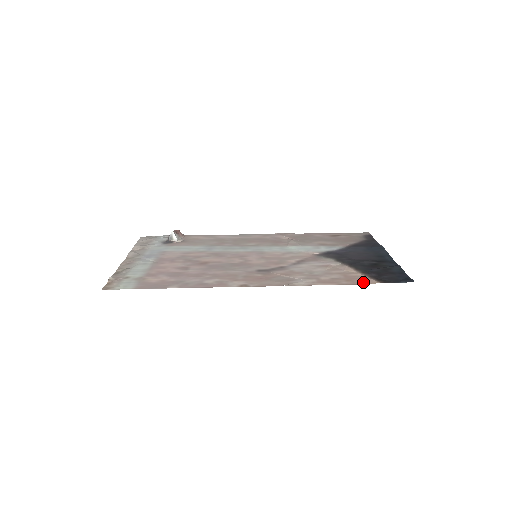
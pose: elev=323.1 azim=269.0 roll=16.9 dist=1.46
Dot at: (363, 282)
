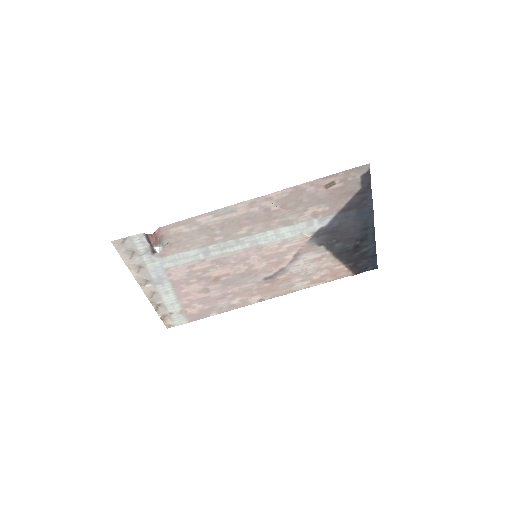
Dot at: (343, 276)
